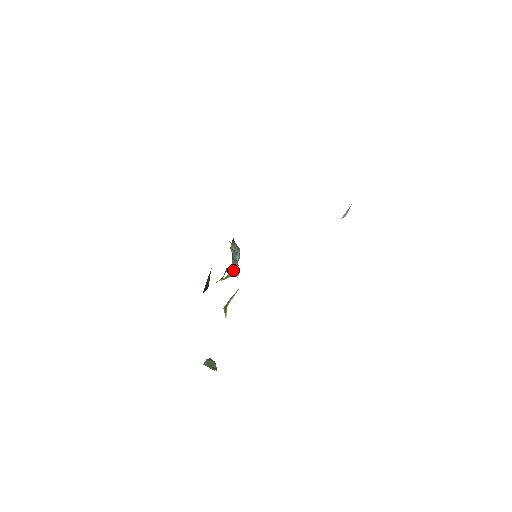
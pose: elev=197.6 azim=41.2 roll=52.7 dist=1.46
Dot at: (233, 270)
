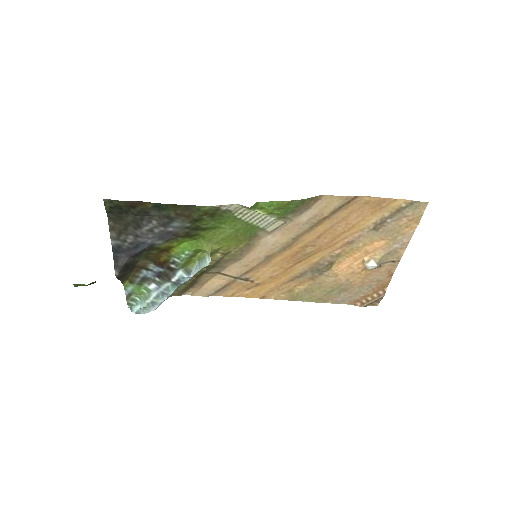
Dot at: (205, 259)
